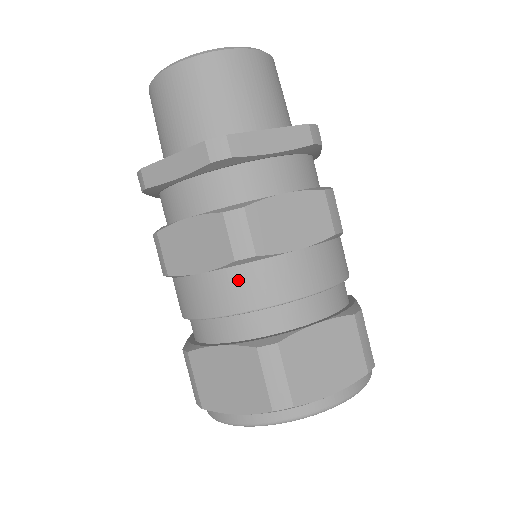
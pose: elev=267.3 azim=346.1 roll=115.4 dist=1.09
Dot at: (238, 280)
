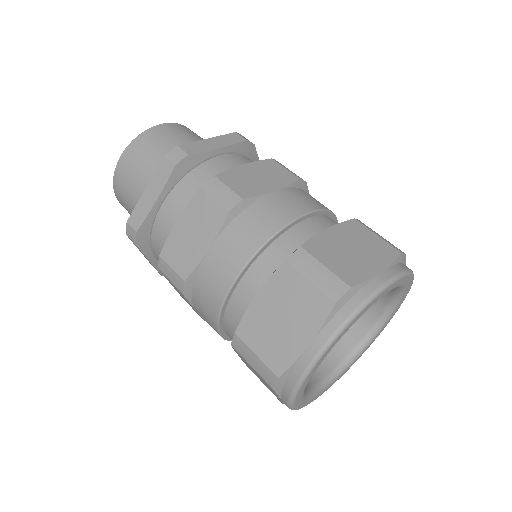
Dot at: (240, 229)
